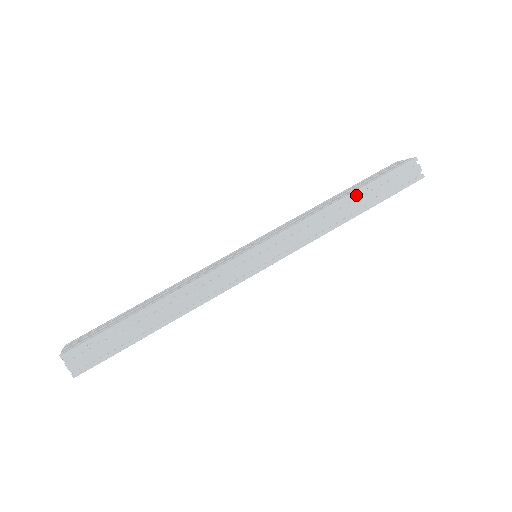
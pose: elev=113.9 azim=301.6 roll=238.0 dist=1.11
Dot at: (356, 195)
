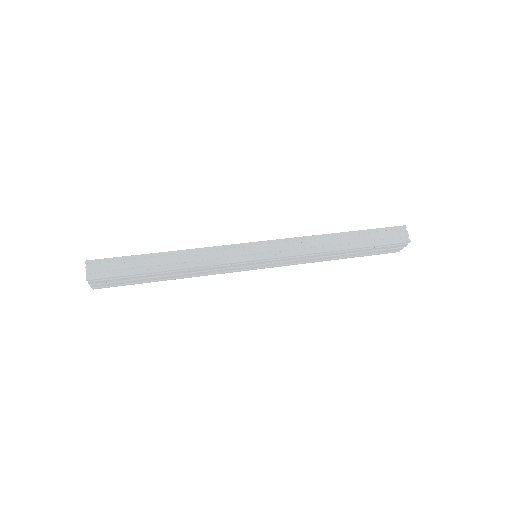
Dot at: (348, 236)
